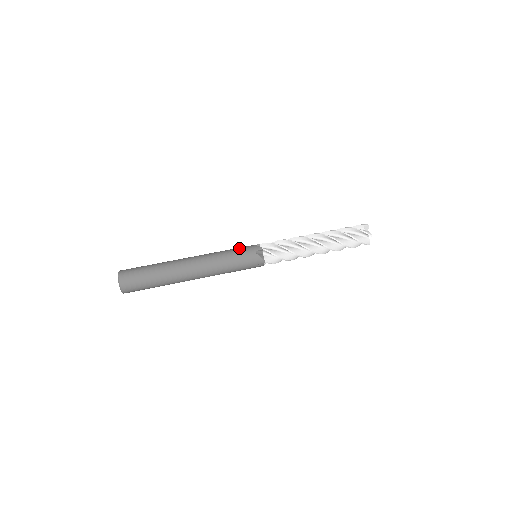
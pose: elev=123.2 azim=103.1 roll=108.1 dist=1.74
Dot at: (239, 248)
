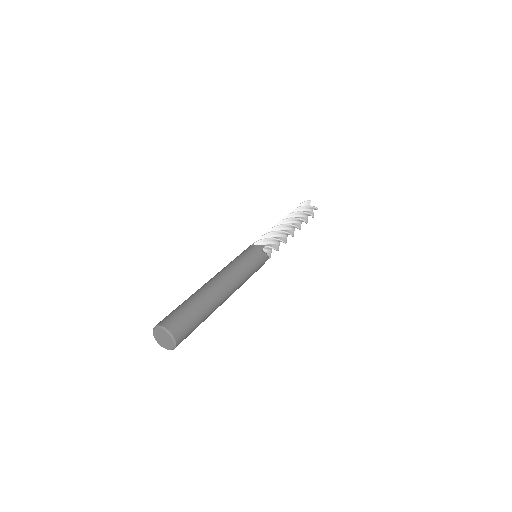
Dot at: occluded
